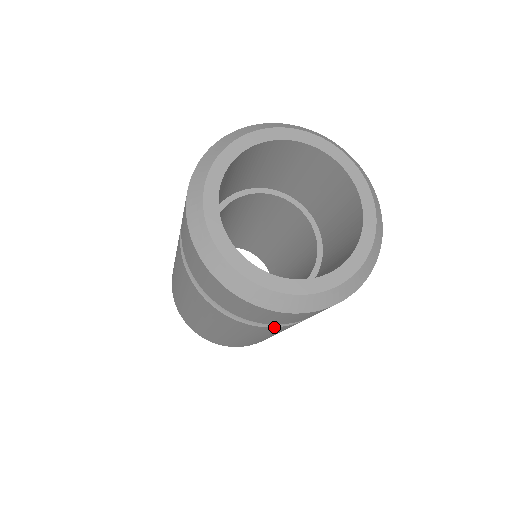
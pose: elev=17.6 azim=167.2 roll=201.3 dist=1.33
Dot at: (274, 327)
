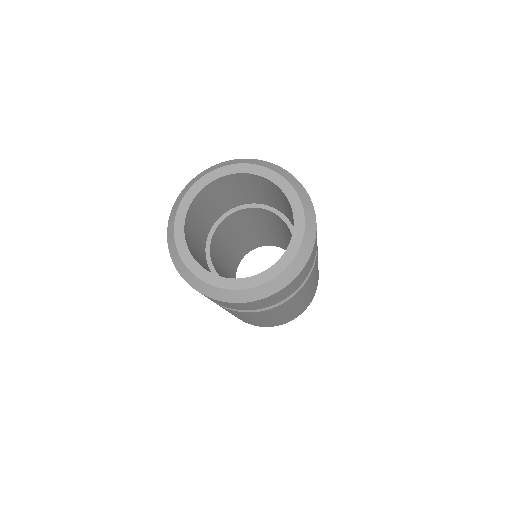
Dot at: (237, 311)
